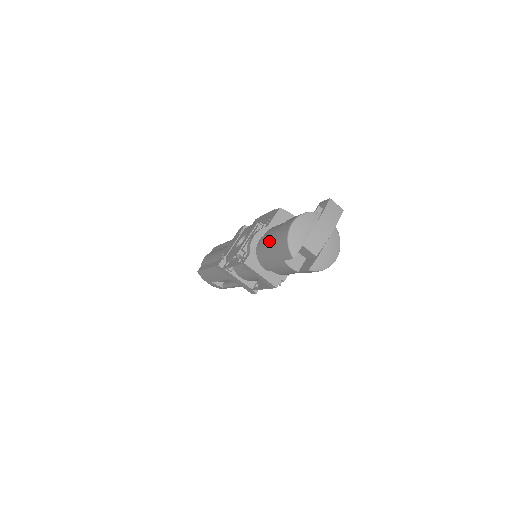
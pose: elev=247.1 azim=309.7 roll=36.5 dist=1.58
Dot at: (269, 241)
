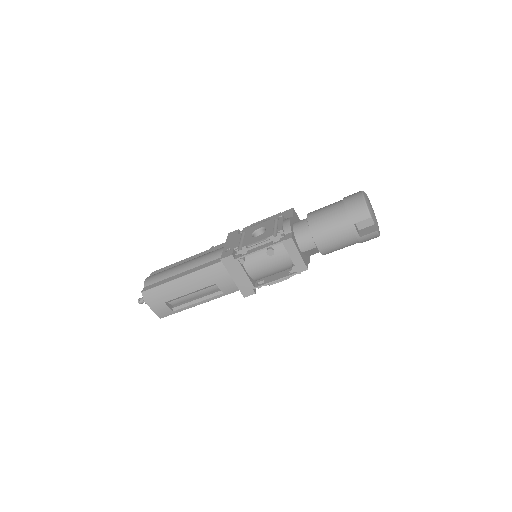
Dot at: (327, 214)
